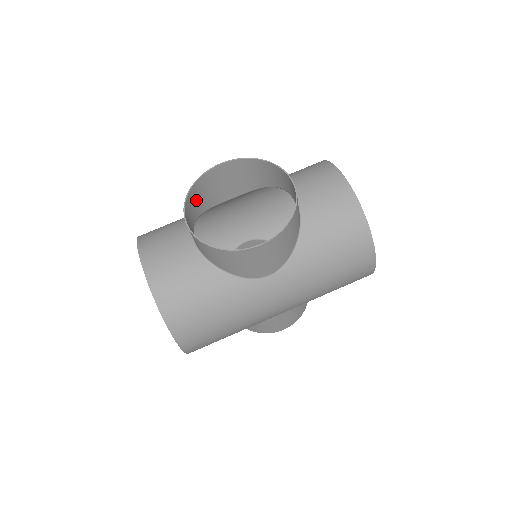
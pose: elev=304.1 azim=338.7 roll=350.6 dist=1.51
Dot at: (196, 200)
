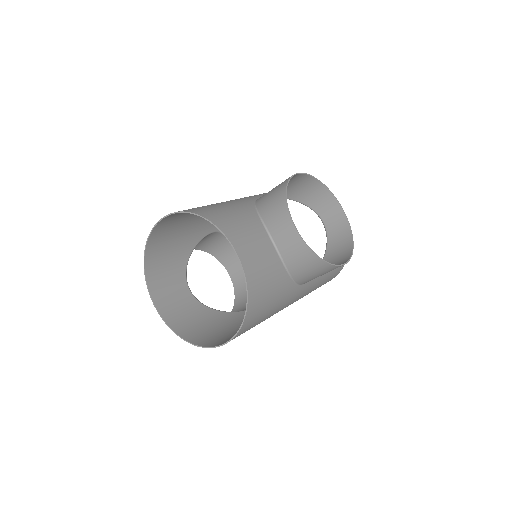
Dot at: (273, 199)
